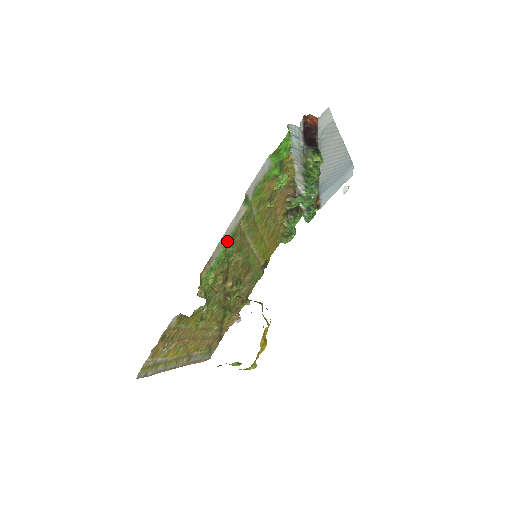
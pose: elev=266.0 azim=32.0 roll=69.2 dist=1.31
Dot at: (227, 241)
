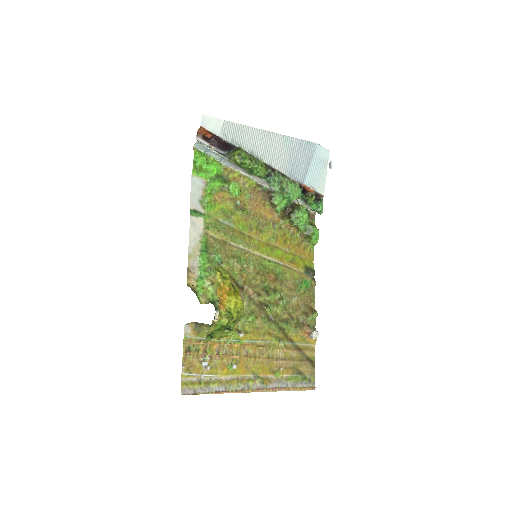
Dot at: (201, 250)
